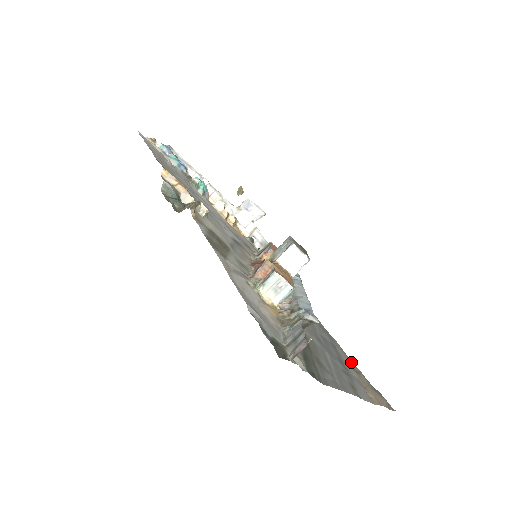
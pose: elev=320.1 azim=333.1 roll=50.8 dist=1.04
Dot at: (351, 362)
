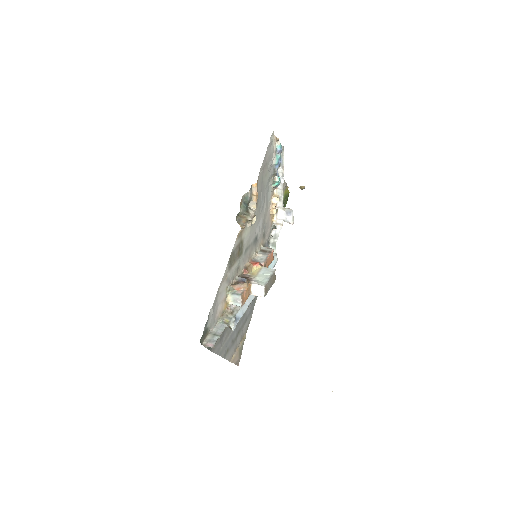
Dot at: (246, 331)
